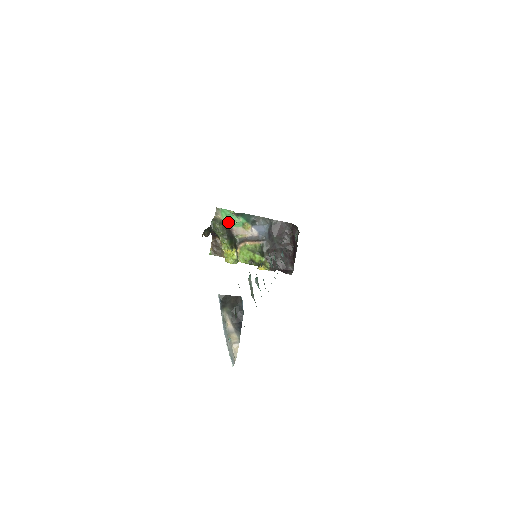
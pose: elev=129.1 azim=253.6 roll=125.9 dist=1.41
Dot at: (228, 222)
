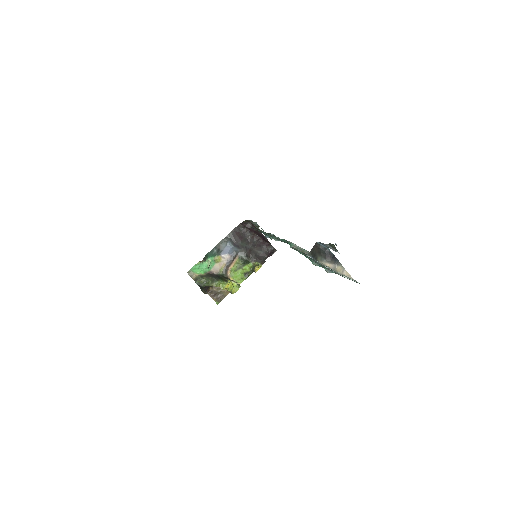
Dot at: (204, 271)
